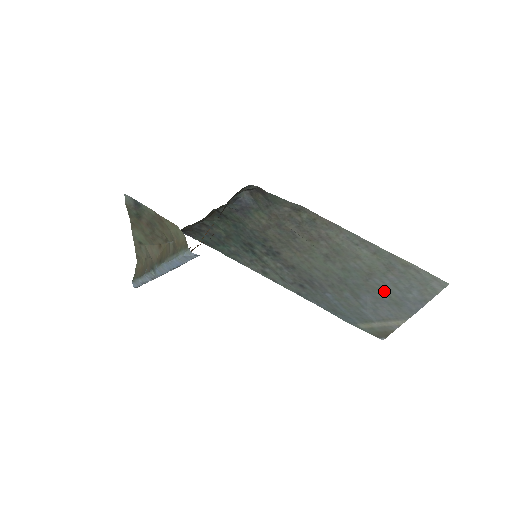
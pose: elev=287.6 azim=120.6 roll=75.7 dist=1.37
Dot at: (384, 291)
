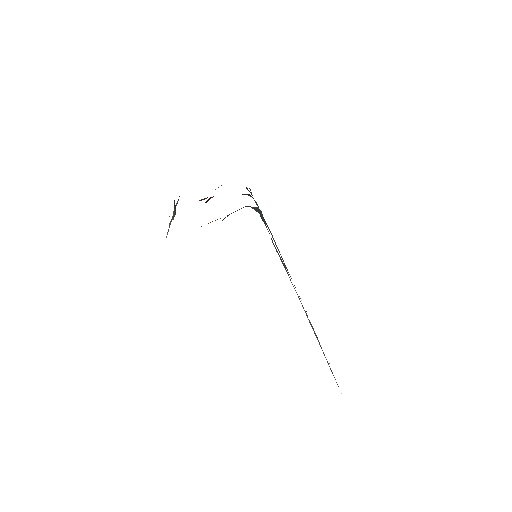
Dot at: occluded
